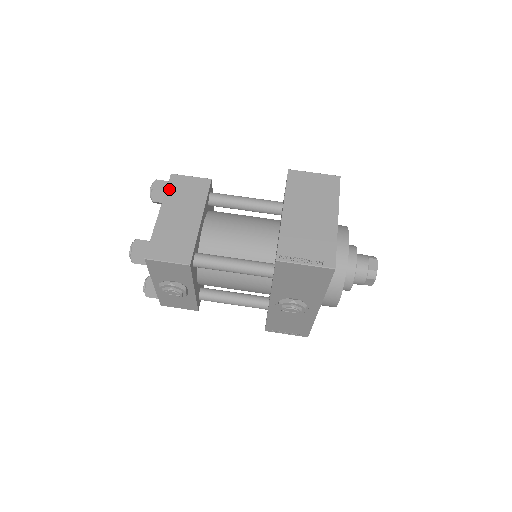
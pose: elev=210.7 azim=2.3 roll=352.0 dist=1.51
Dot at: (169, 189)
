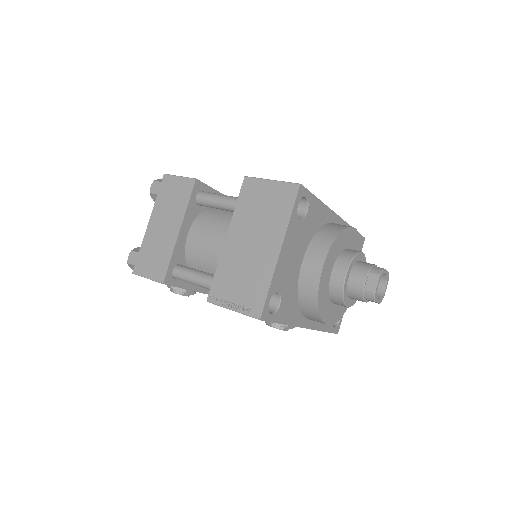
Dot at: (160, 194)
